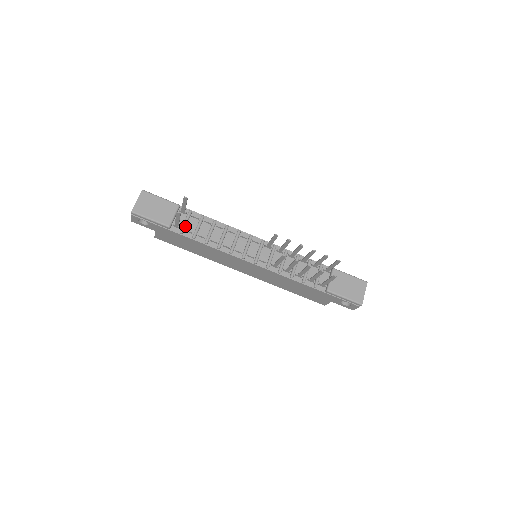
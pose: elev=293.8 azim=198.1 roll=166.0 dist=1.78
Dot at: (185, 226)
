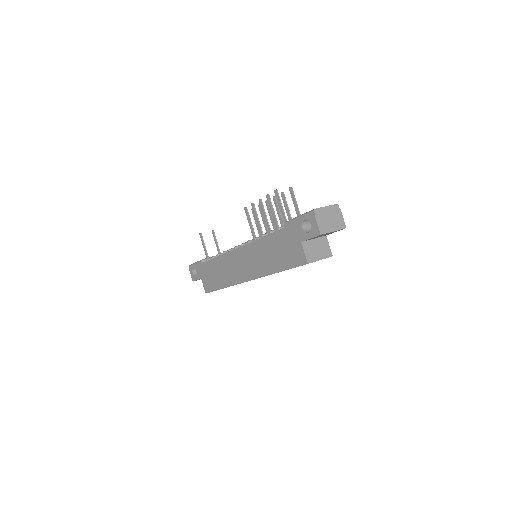
Dot at: occluded
